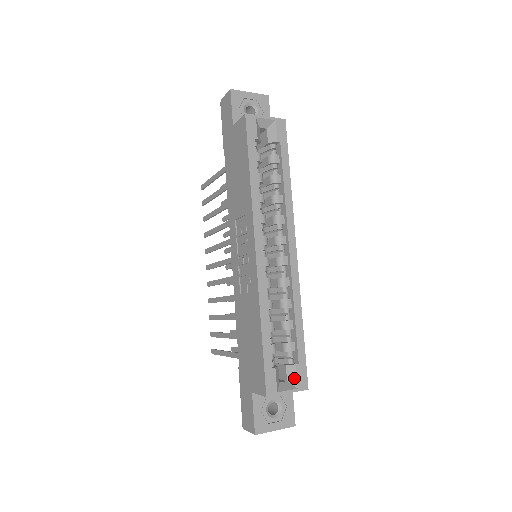
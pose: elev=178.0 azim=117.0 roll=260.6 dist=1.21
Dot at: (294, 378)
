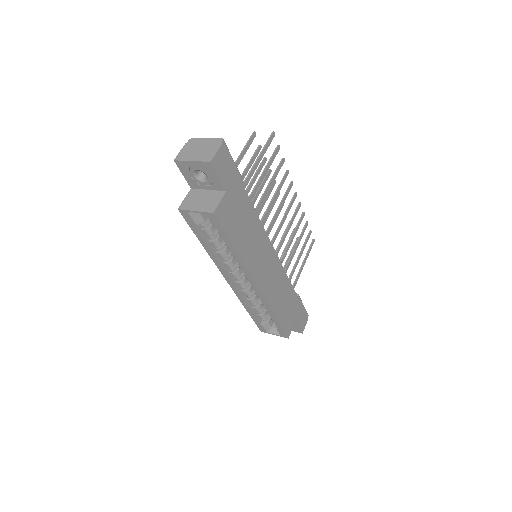
Dot at: (278, 331)
